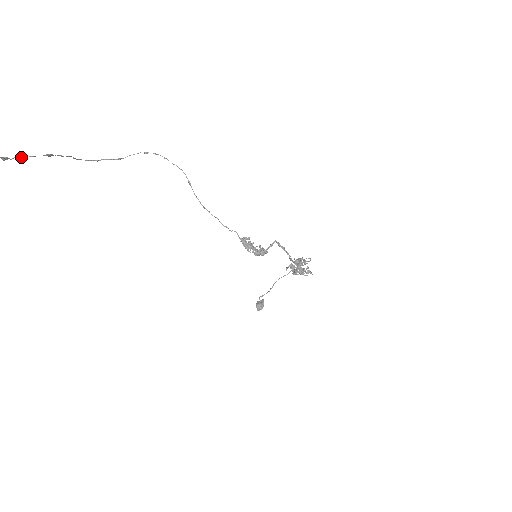
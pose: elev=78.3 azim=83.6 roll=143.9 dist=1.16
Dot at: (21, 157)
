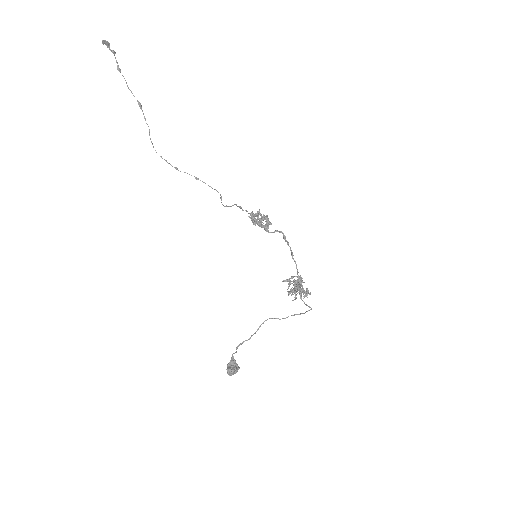
Dot at: (126, 82)
